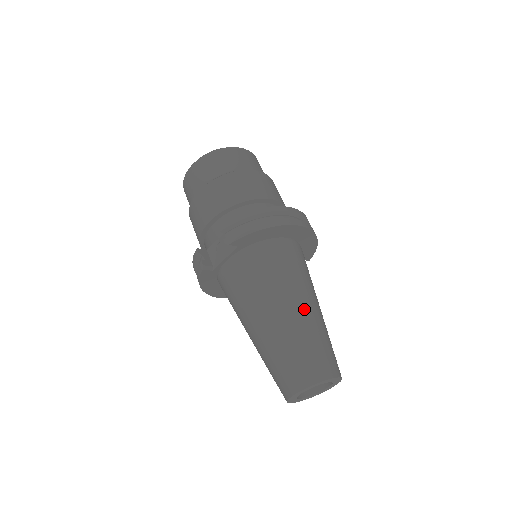
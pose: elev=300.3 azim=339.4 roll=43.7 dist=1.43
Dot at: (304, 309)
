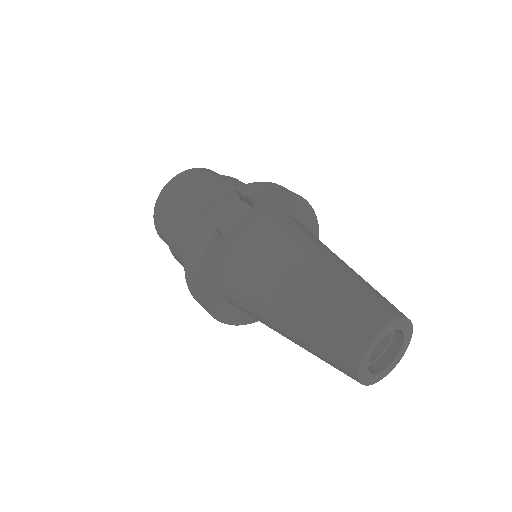
Dot at: (347, 265)
